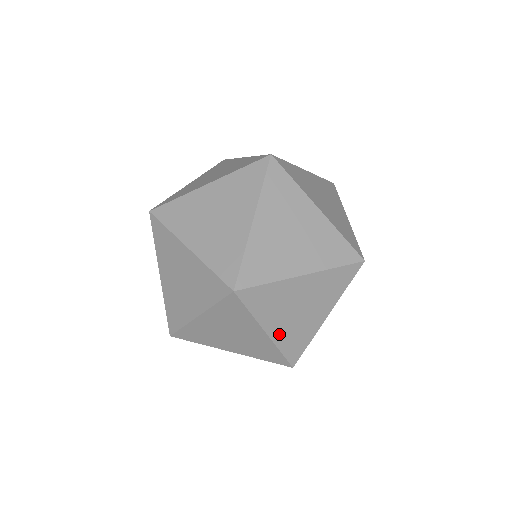
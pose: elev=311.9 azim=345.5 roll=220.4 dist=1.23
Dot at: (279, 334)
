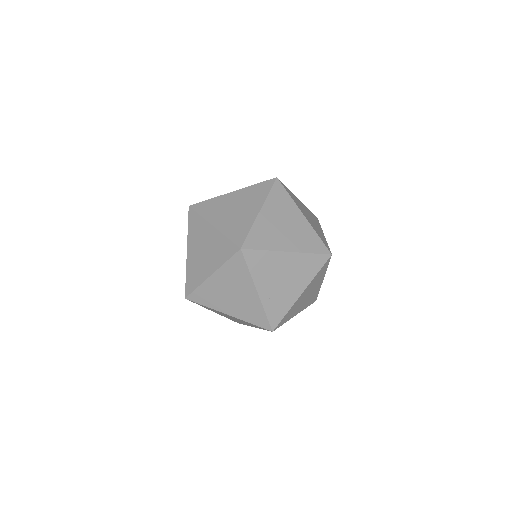
Dot at: (266, 296)
